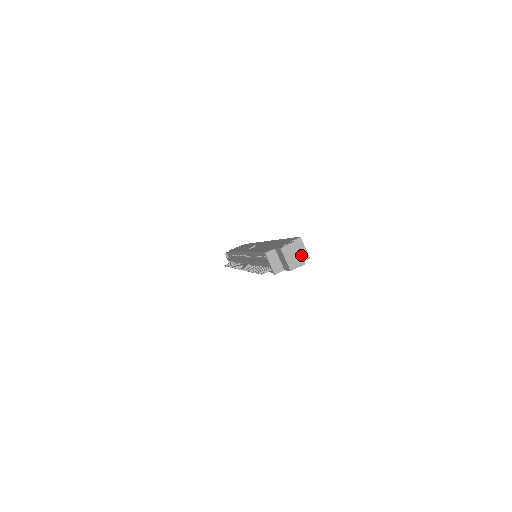
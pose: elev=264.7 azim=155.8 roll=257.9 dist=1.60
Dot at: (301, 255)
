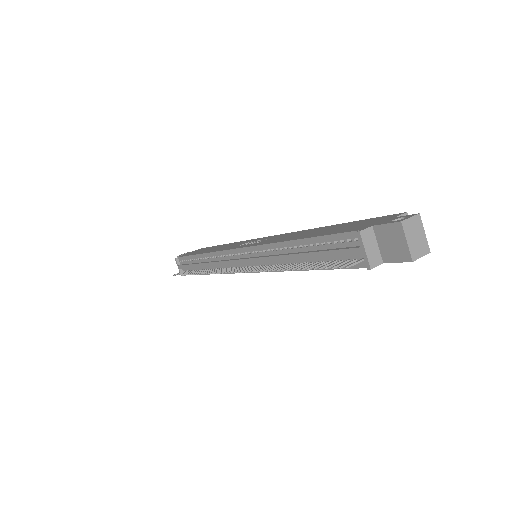
Dot at: (425, 237)
